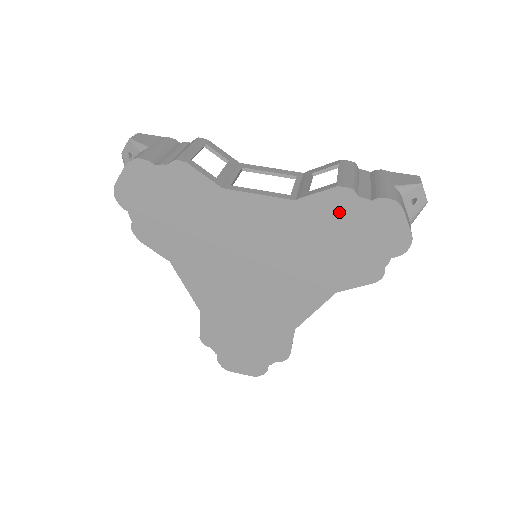
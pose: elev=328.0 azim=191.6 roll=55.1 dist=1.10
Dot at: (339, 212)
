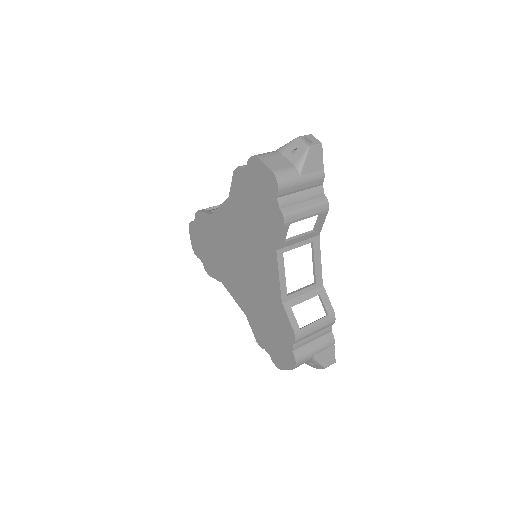
Dot at: (243, 187)
